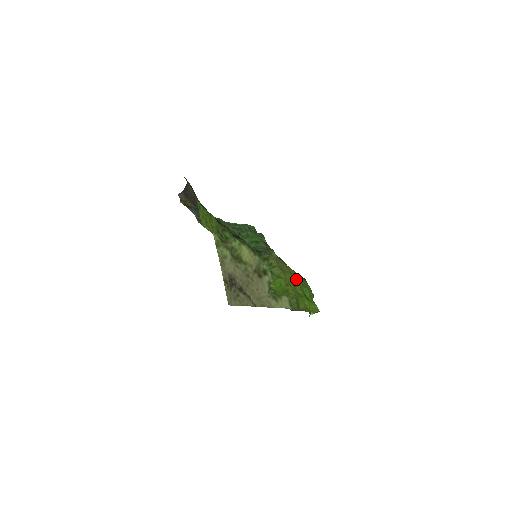
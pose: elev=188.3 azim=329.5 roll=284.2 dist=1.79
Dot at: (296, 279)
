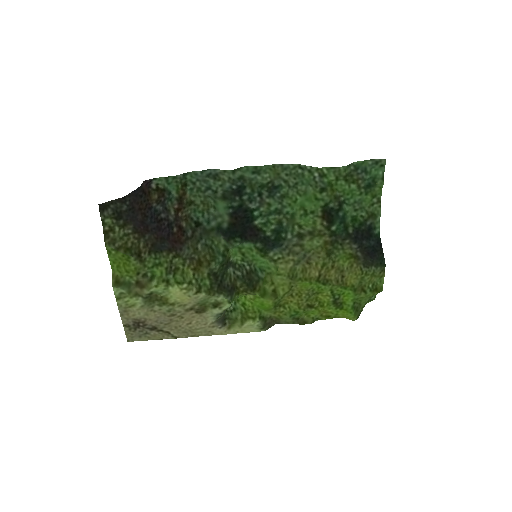
Dot at: (328, 284)
